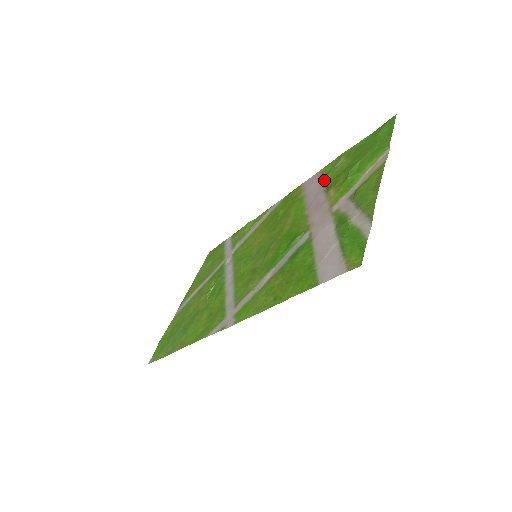
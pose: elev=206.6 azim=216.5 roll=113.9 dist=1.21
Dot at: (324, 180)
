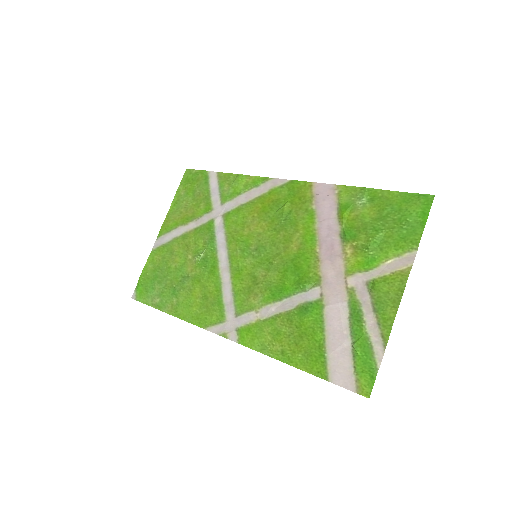
Dot at: (341, 216)
